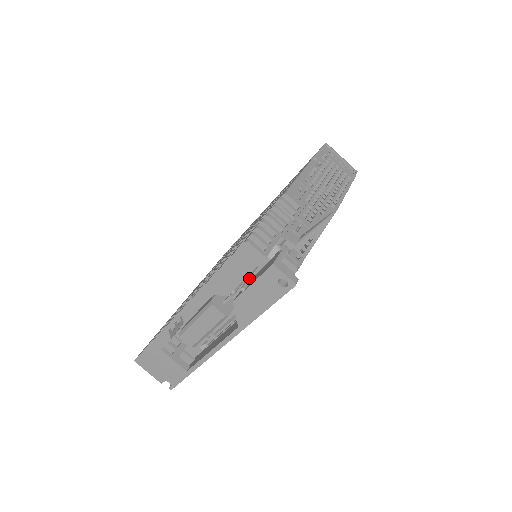
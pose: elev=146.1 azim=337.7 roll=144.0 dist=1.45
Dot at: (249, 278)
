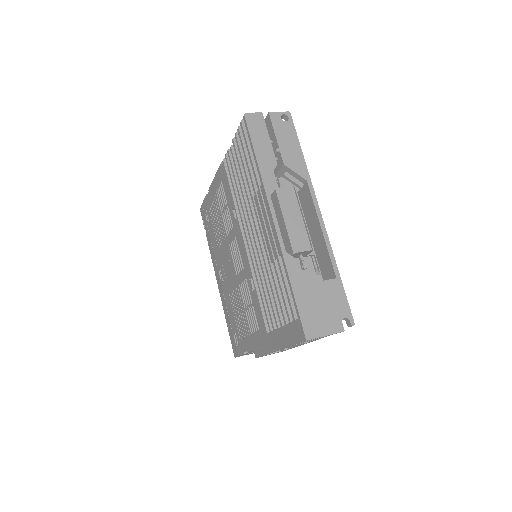
Dot at: (271, 143)
